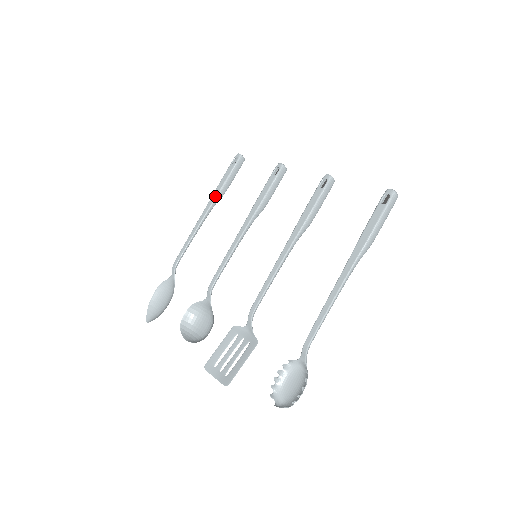
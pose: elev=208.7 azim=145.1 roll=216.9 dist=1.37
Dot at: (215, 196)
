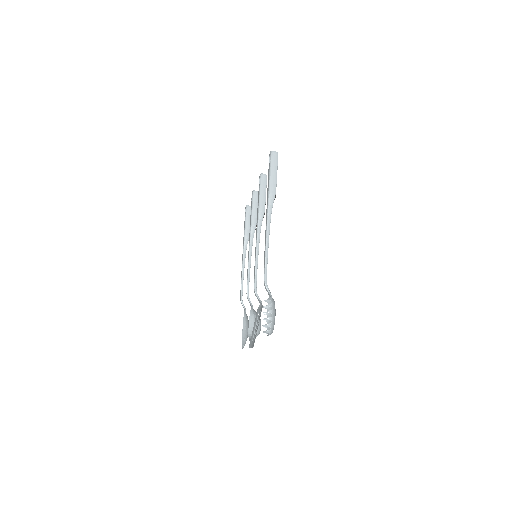
Dot at: (243, 241)
